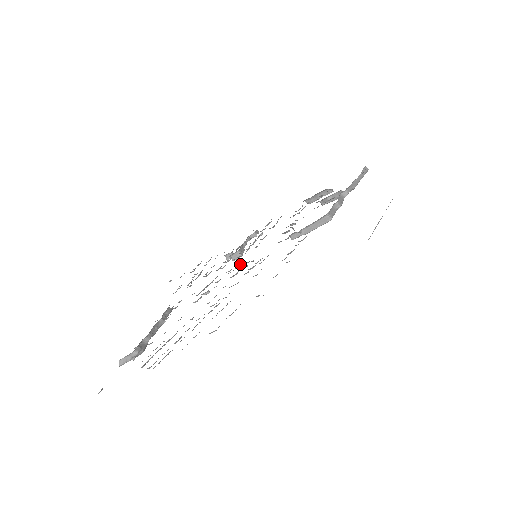
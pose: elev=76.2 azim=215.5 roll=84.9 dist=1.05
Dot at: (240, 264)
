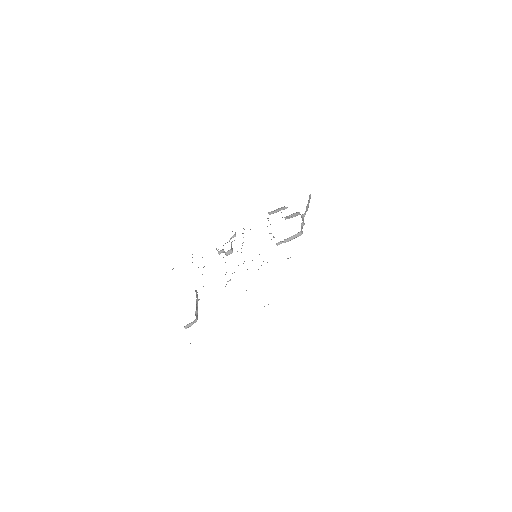
Dot at: occluded
